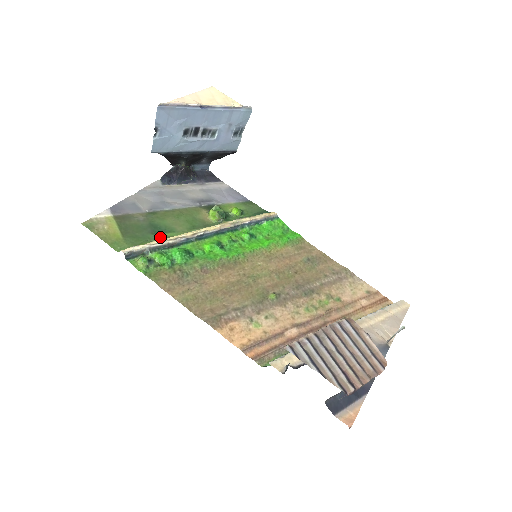
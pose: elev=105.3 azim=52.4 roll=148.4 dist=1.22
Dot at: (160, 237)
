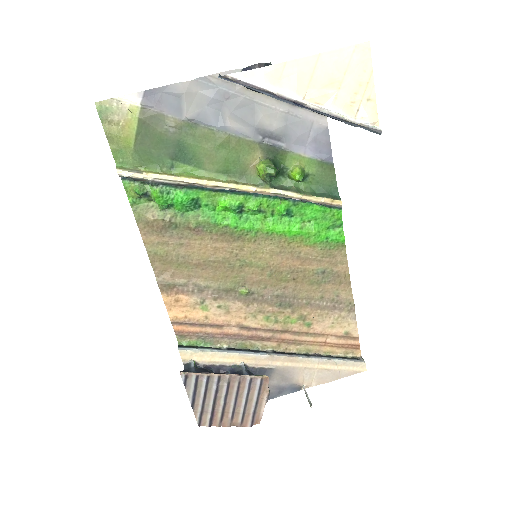
Dot at: (177, 167)
